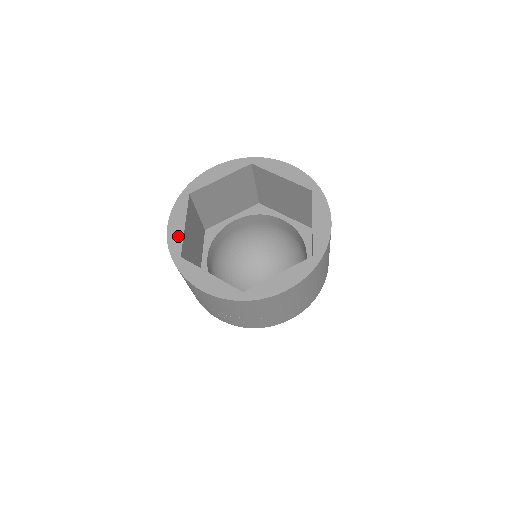
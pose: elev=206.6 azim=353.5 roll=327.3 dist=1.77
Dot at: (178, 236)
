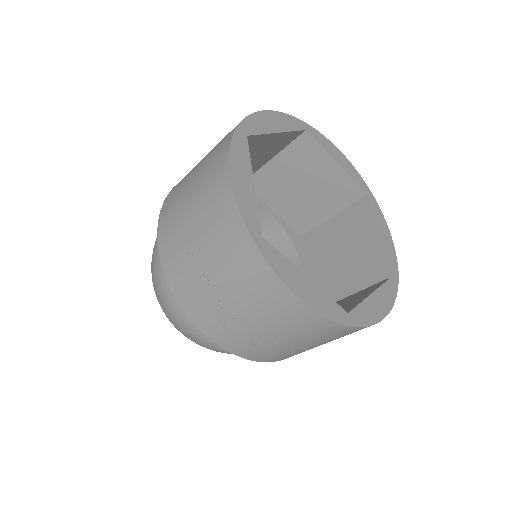
Dot at: (250, 199)
